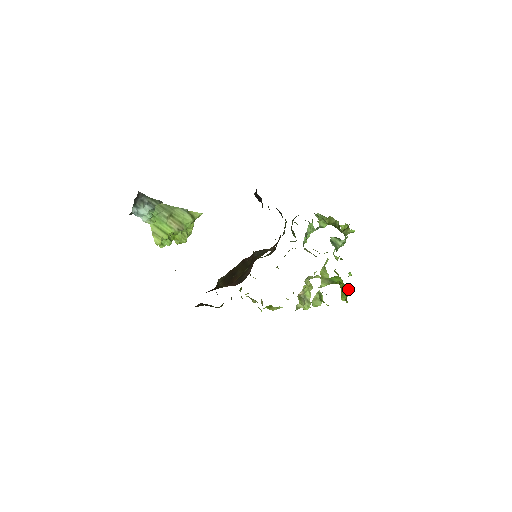
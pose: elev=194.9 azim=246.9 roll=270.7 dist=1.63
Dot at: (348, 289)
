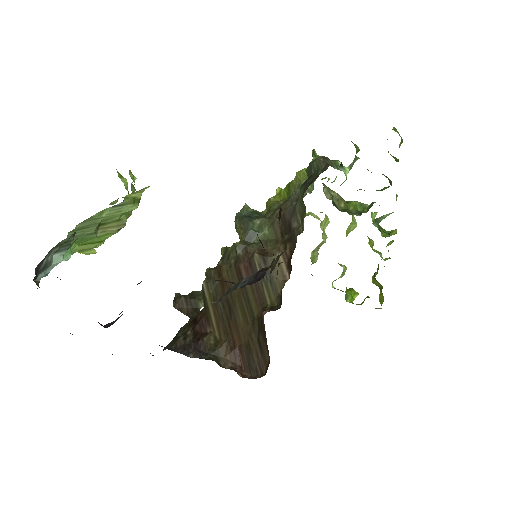
Dot at: occluded
